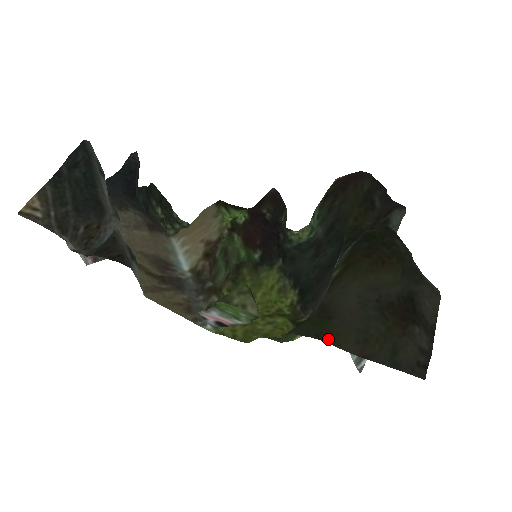
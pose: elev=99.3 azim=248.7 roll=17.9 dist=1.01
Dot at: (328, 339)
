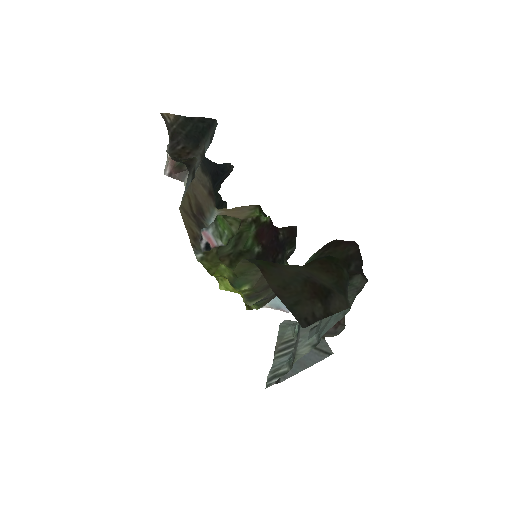
Dot at: (263, 271)
